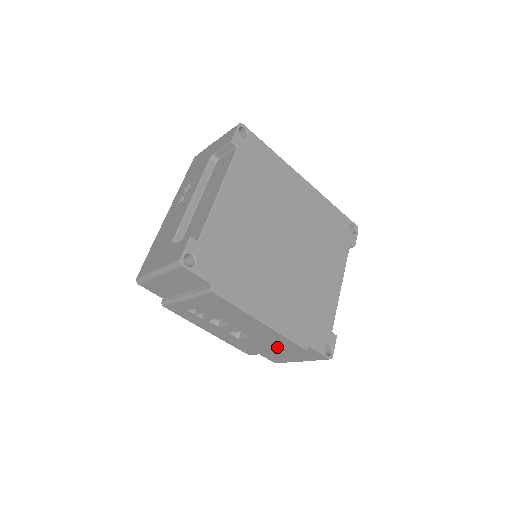
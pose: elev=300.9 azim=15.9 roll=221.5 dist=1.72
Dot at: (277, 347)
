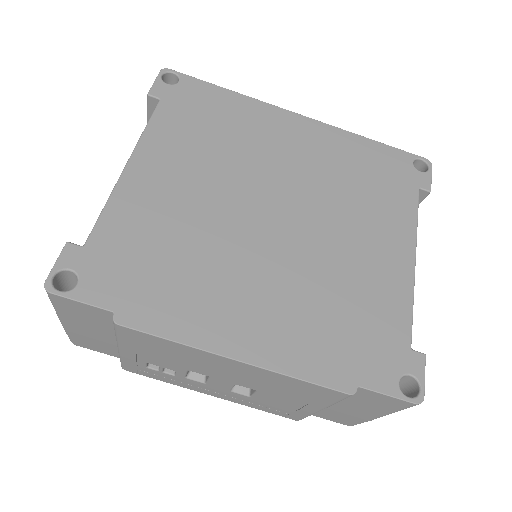
Dot at: (310, 400)
